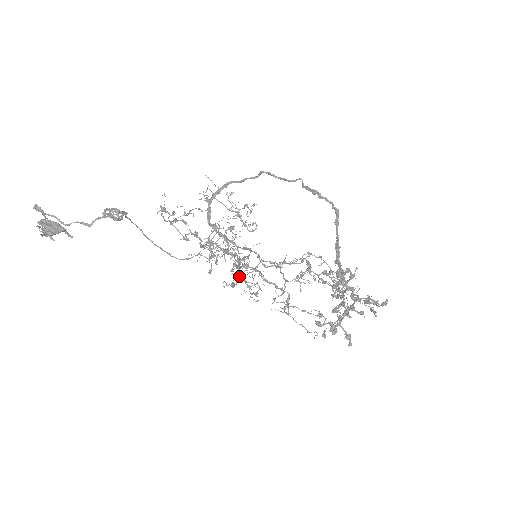
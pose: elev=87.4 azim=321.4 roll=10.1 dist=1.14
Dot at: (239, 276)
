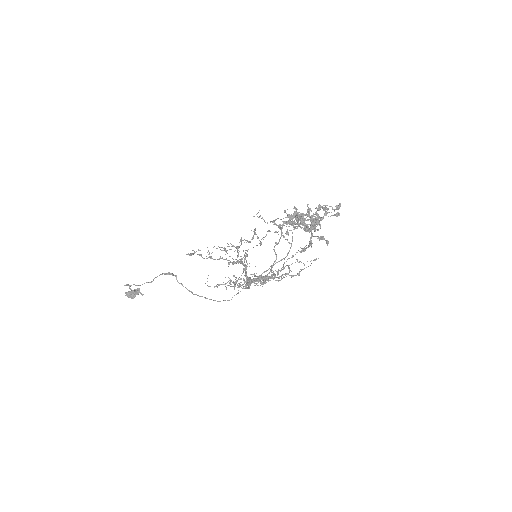
Dot at: occluded
